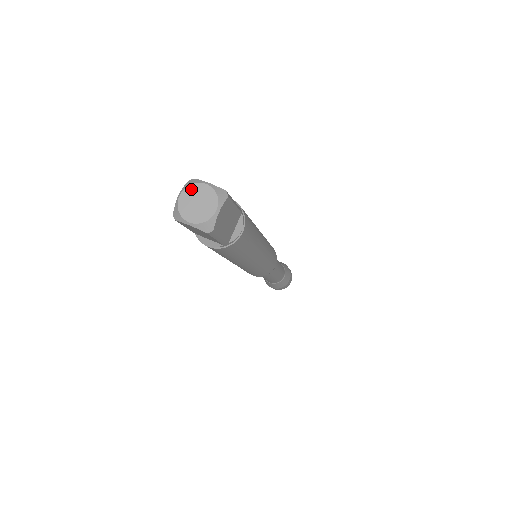
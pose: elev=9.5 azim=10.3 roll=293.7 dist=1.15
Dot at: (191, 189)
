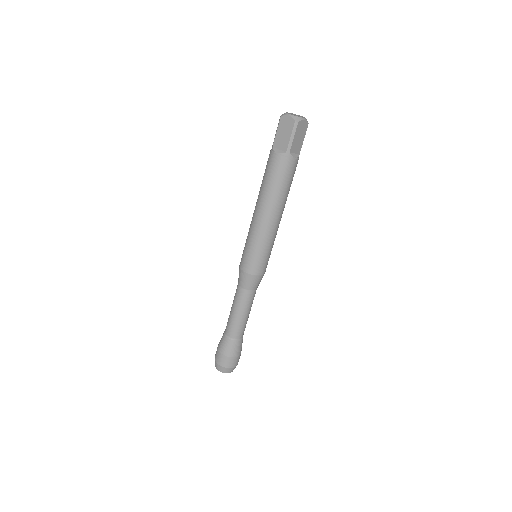
Dot at: (294, 114)
